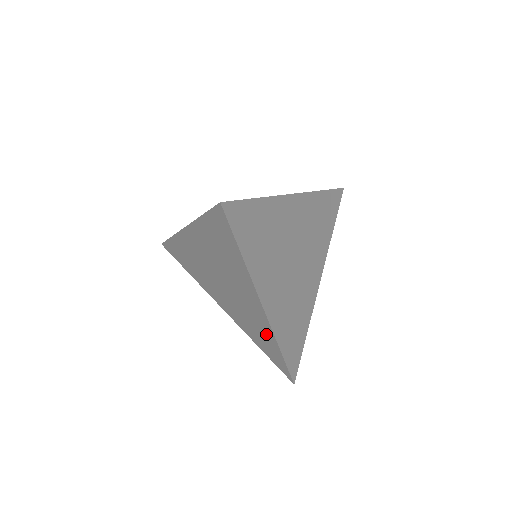
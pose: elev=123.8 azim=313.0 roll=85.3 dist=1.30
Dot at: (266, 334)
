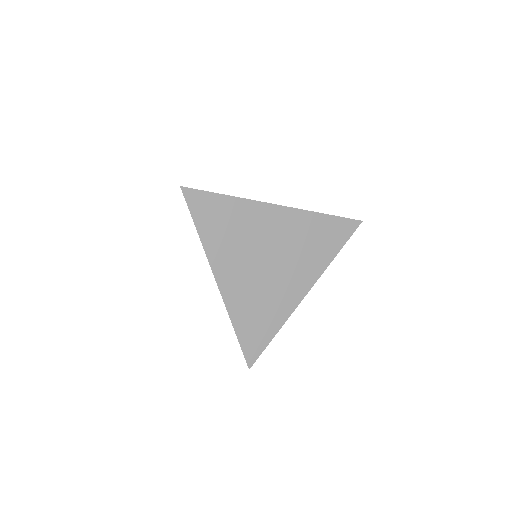
Dot at: occluded
